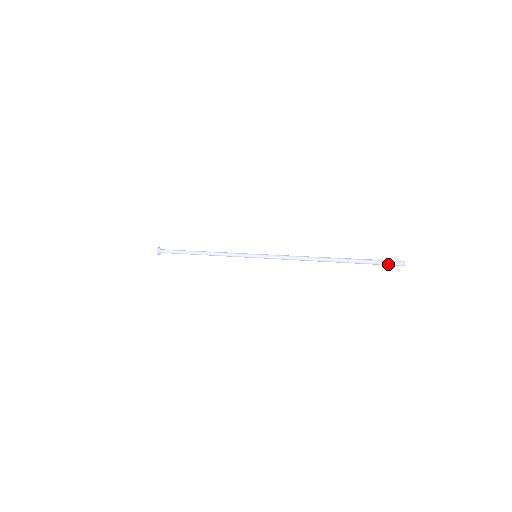
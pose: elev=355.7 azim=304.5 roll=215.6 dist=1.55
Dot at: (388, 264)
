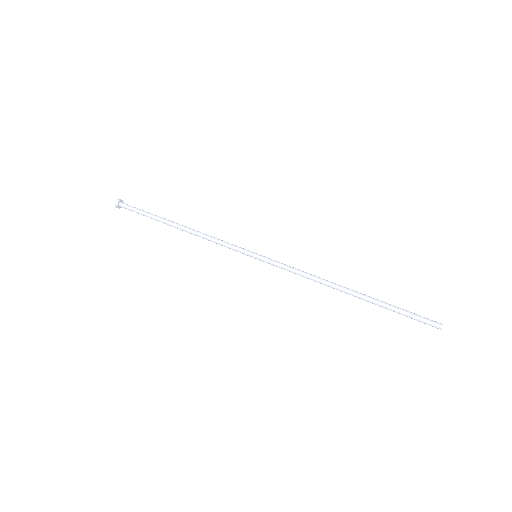
Dot at: occluded
